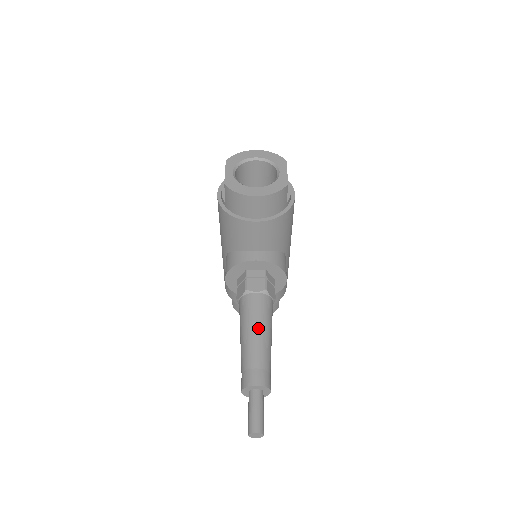
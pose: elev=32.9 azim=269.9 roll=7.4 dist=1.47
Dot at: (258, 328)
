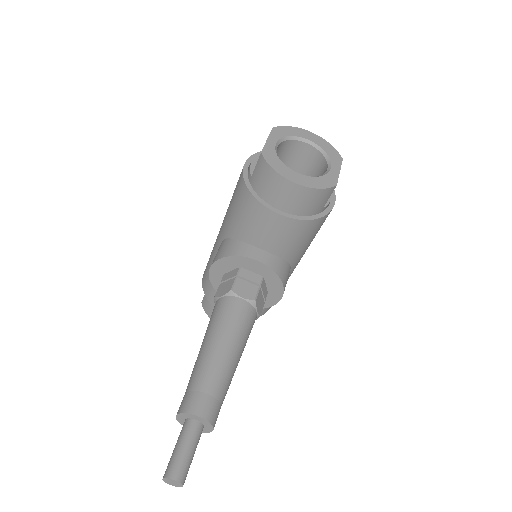
Dot at: (228, 343)
